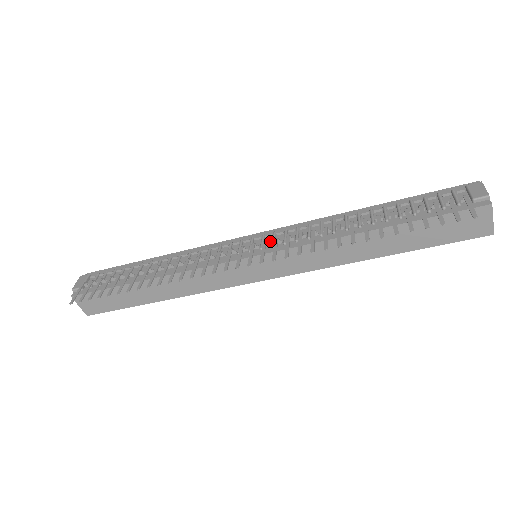
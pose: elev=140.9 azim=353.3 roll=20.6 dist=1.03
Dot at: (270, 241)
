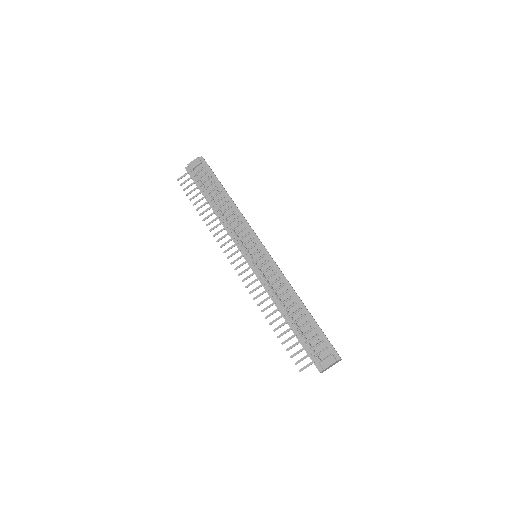
Dot at: (261, 263)
